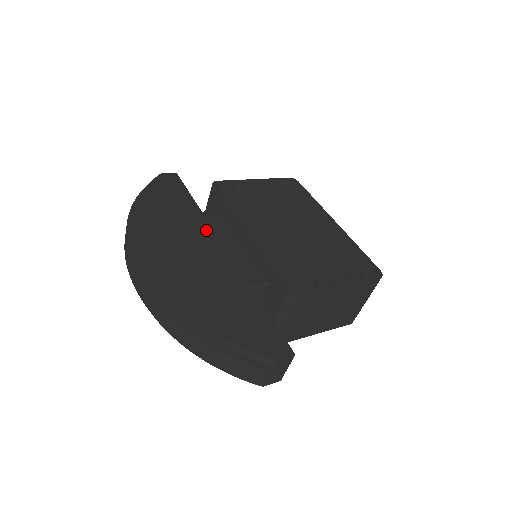
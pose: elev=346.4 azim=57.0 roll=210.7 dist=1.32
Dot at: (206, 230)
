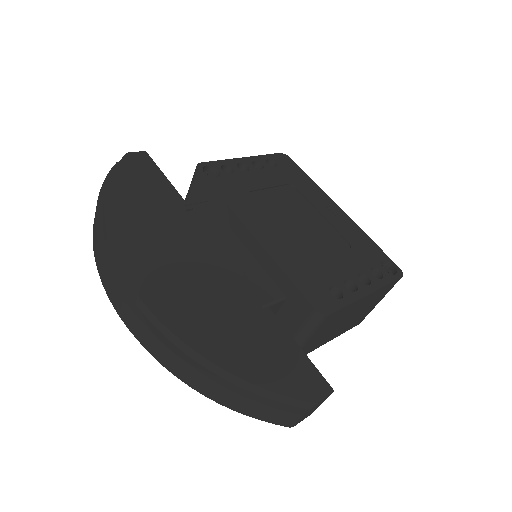
Dot at: (198, 230)
